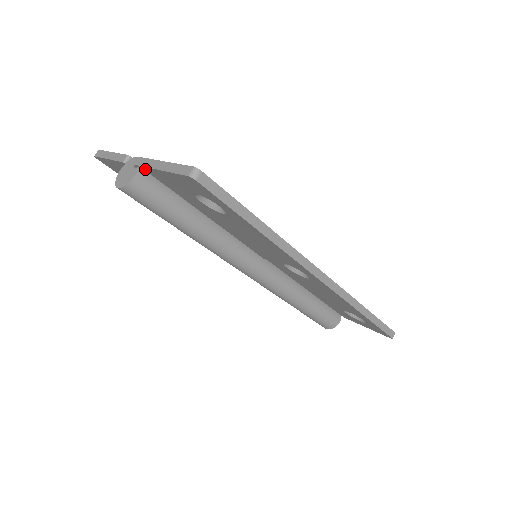
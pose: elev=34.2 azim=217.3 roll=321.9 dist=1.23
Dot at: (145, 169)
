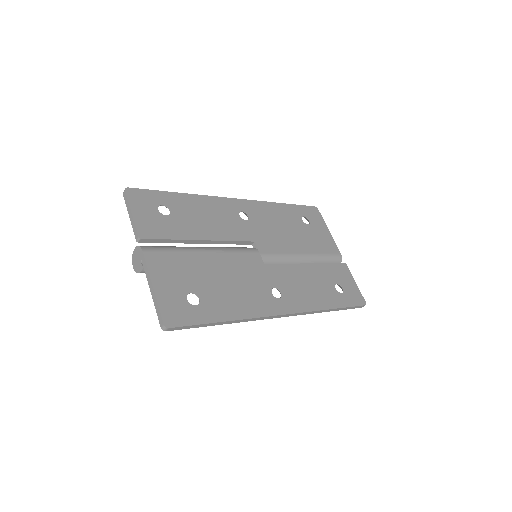
Dot at: occluded
